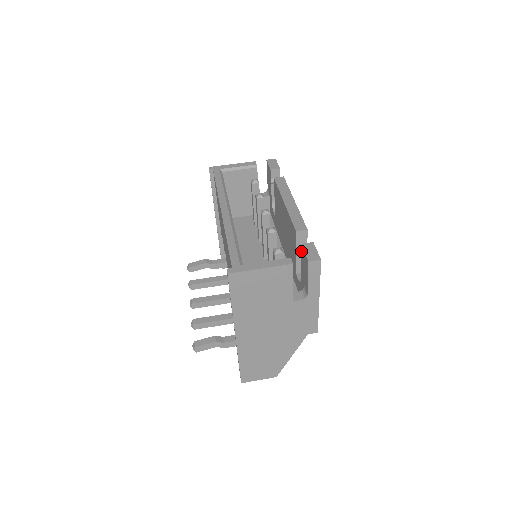
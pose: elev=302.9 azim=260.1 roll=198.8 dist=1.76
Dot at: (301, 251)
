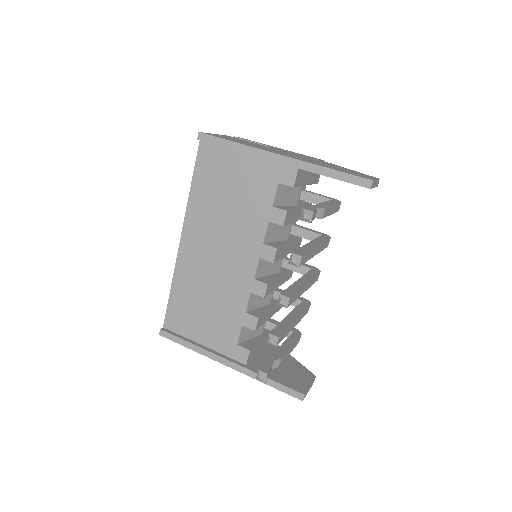
Dot at: occluded
